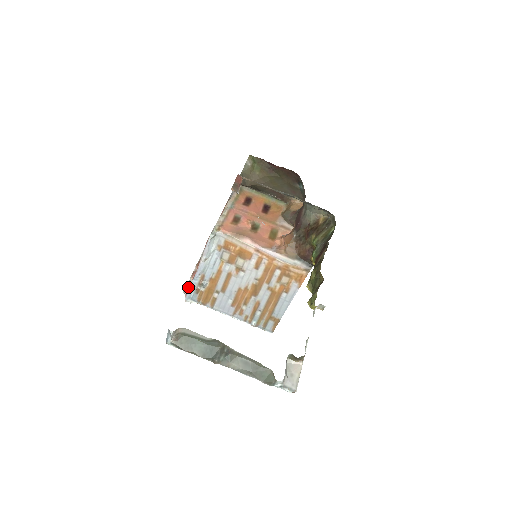
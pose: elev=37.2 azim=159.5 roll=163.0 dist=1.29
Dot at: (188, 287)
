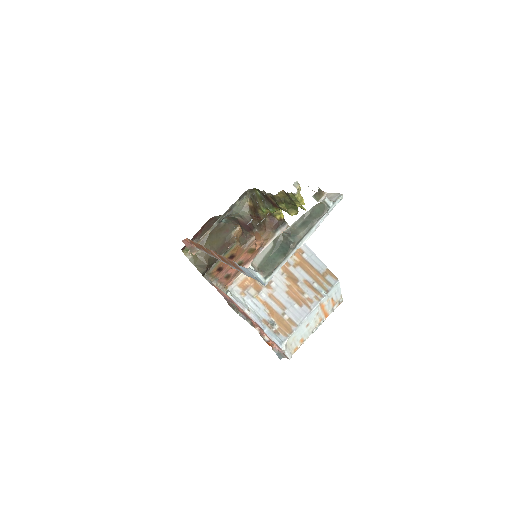
Dot at: (273, 345)
